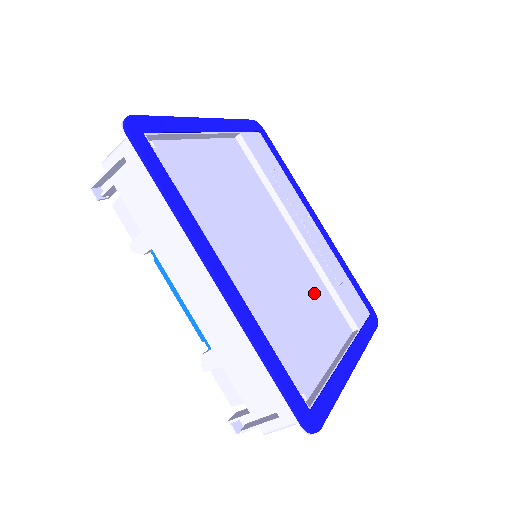
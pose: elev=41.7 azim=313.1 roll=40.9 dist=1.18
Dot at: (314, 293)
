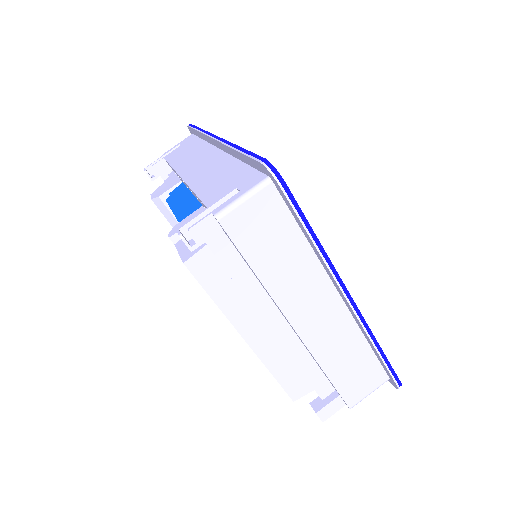
Dot at: occluded
